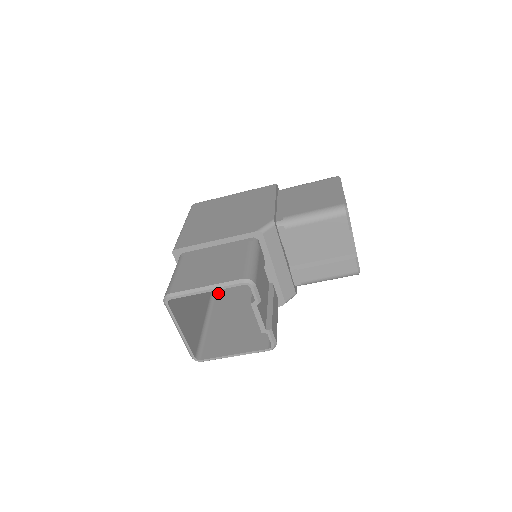
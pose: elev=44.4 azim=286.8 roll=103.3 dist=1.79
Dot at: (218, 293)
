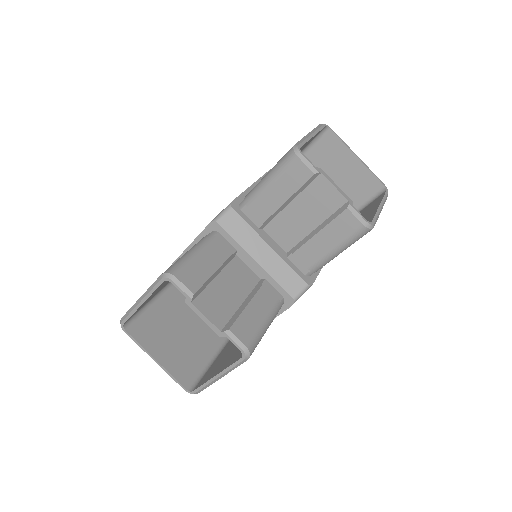
Dot at: occluded
